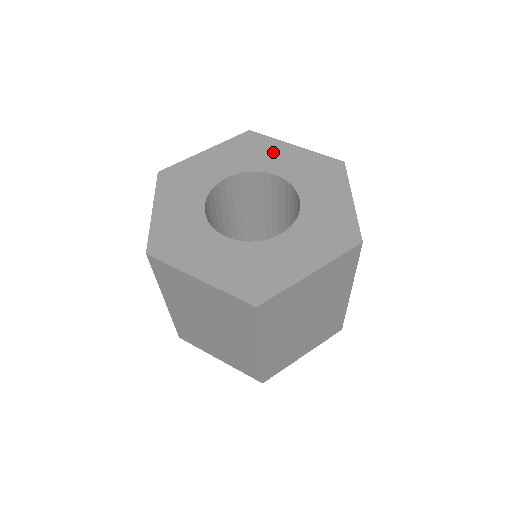
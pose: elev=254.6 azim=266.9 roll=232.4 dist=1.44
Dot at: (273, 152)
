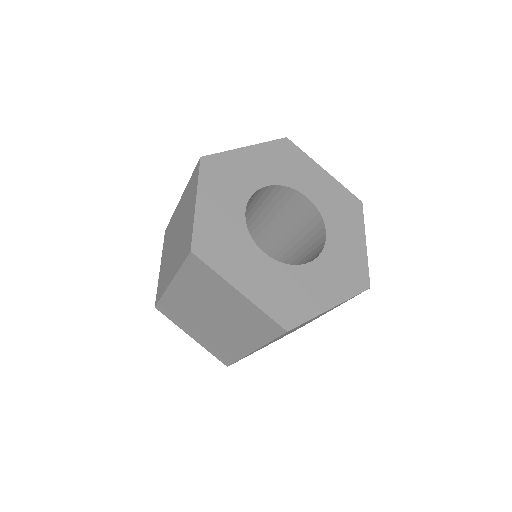
Dot at: (306, 171)
